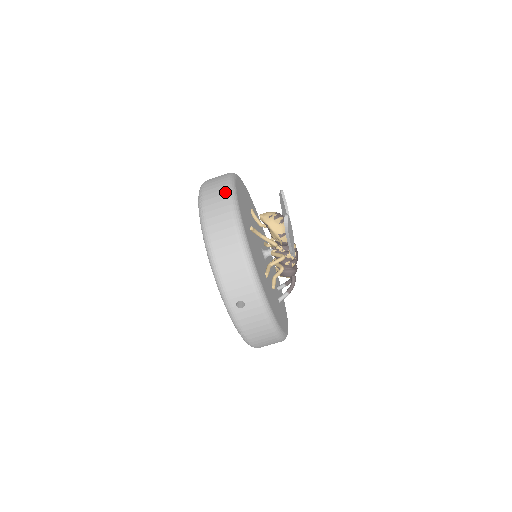
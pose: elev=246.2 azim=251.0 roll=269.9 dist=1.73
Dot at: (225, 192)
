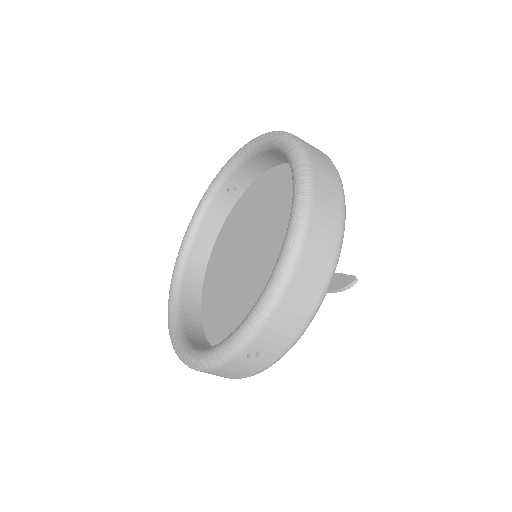
Dot at: (341, 209)
